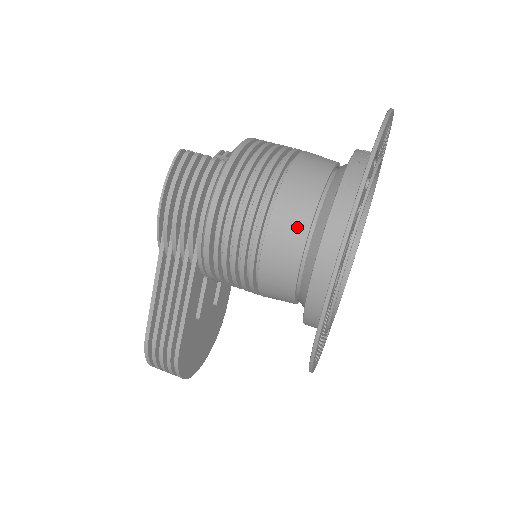
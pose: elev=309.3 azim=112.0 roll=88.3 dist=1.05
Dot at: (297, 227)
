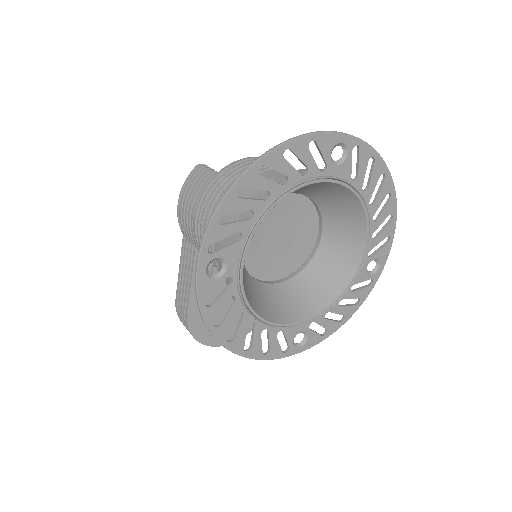
Dot at: occluded
